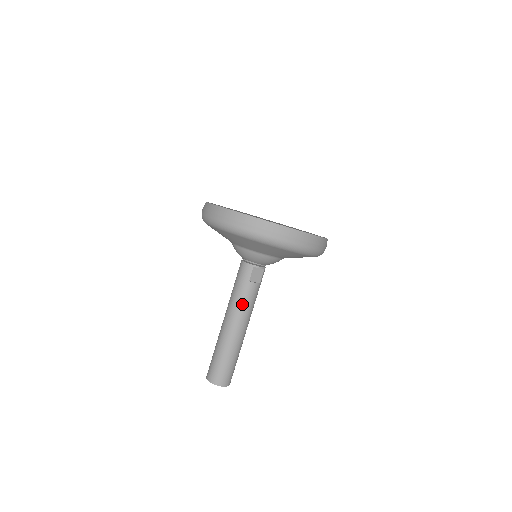
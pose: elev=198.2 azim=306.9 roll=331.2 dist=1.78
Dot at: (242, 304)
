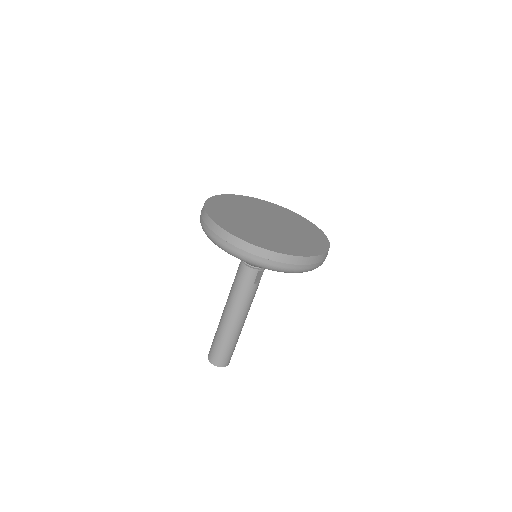
Dot at: (246, 303)
